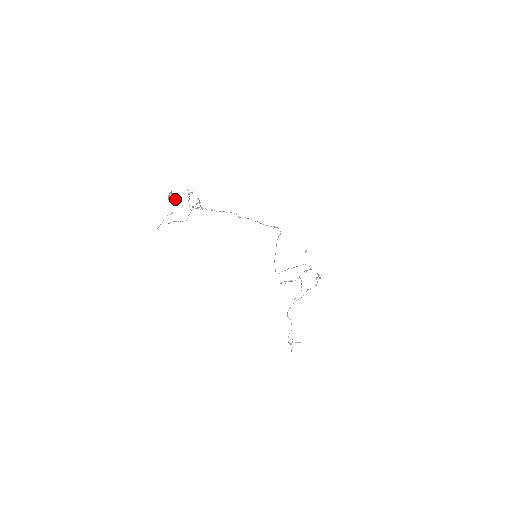
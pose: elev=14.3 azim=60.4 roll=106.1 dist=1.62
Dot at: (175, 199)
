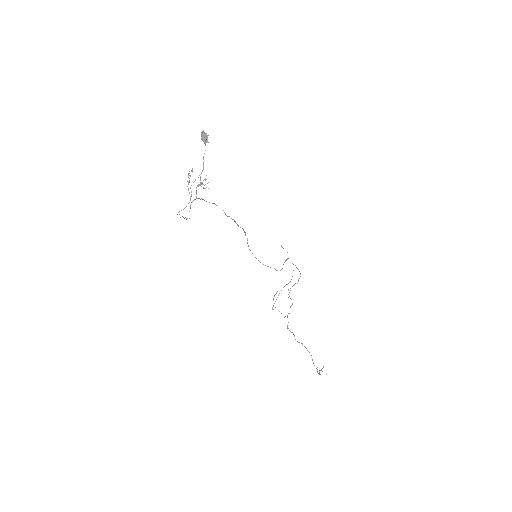
Dot at: (205, 145)
